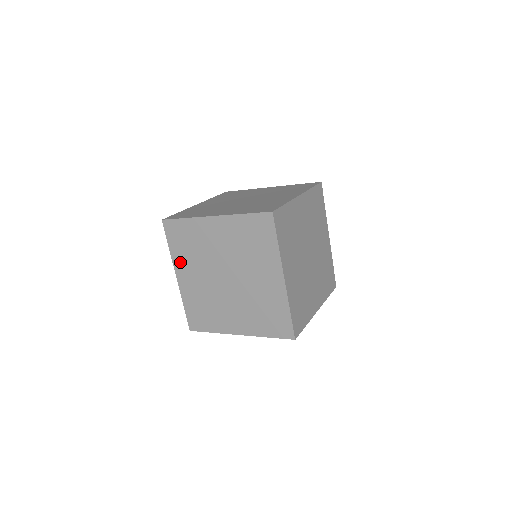
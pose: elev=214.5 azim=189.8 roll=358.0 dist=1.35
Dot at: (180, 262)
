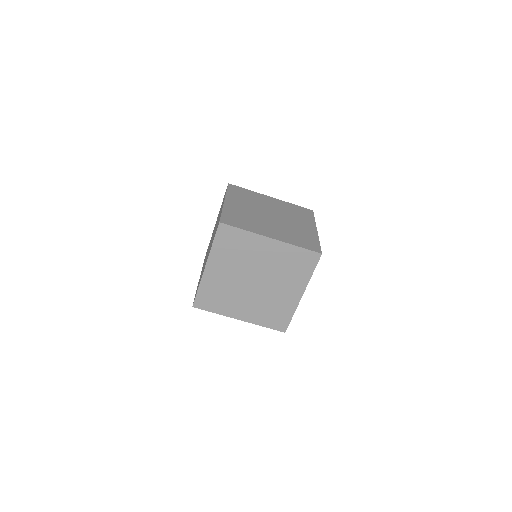
Dot at: (229, 311)
